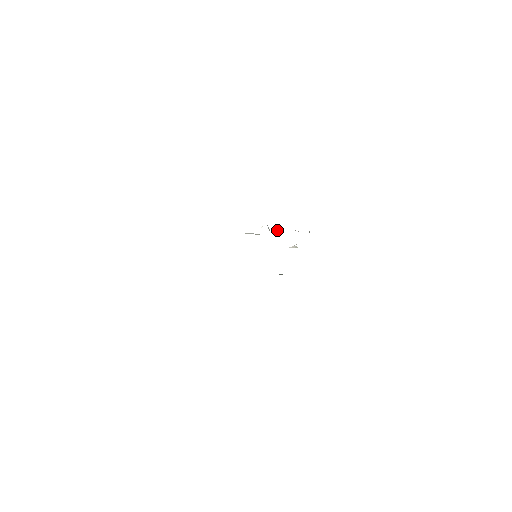
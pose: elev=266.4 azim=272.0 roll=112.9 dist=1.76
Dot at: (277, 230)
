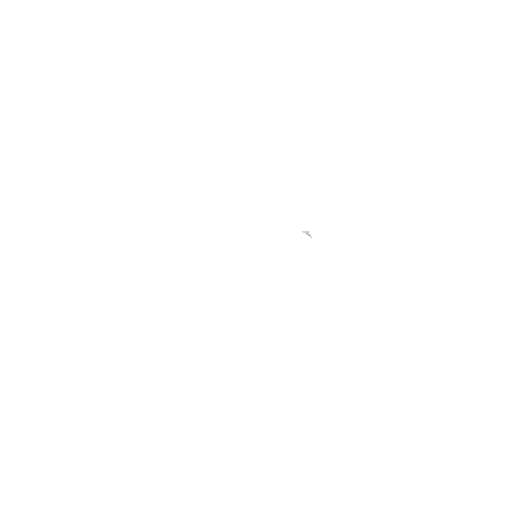
Dot at: occluded
